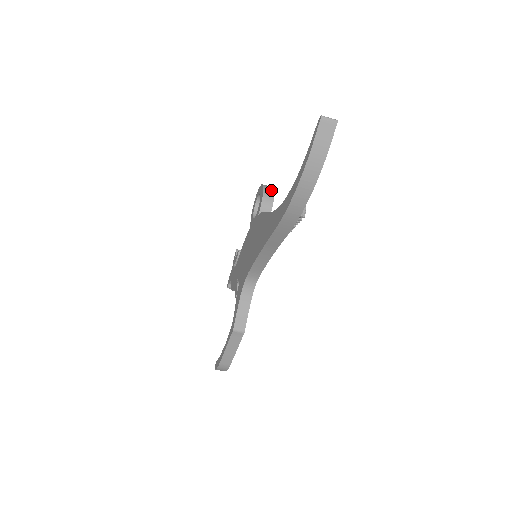
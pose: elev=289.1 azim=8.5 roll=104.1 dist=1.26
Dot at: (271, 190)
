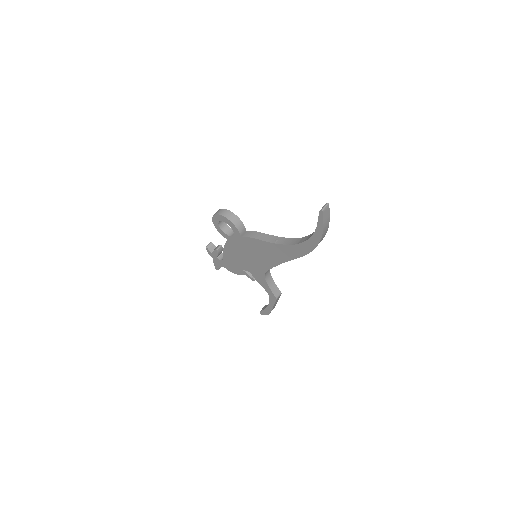
Dot at: (232, 215)
